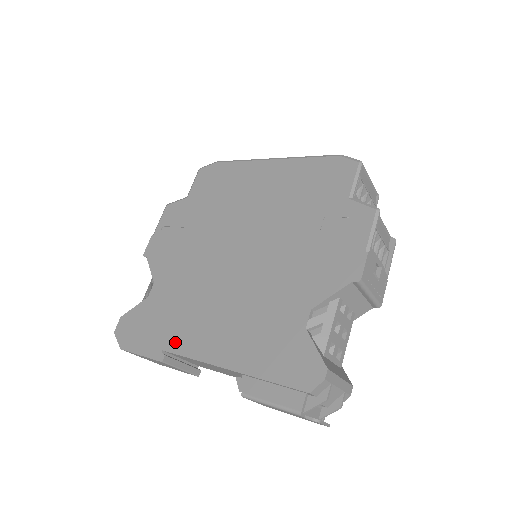
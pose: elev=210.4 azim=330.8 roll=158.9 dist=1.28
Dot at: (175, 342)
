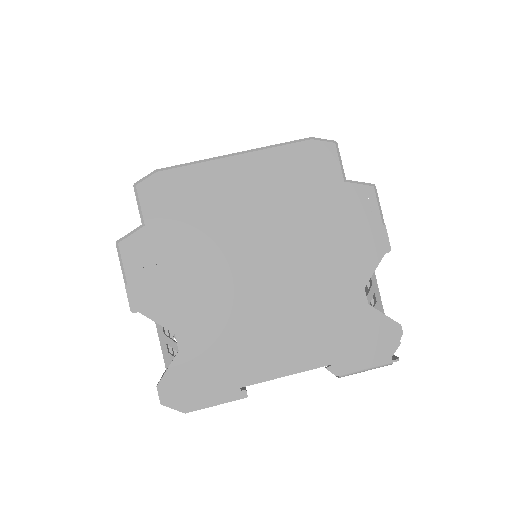
Dot at: (250, 374)
